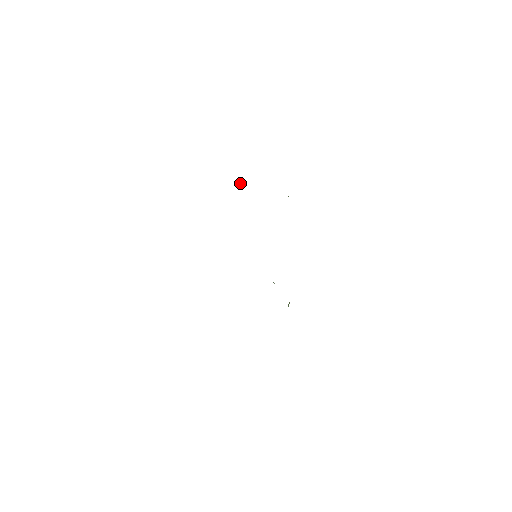
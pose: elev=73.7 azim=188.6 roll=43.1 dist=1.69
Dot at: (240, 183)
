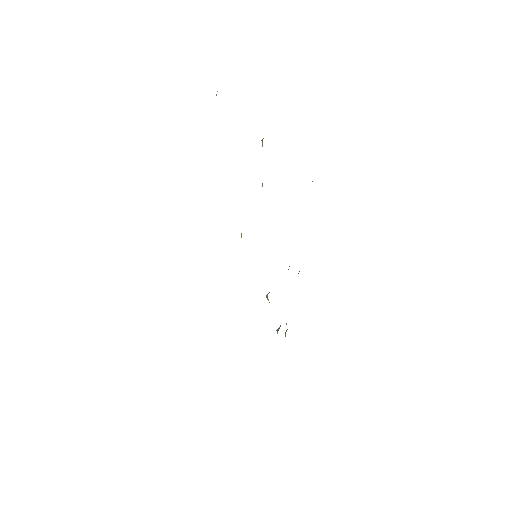
Dot at: (262, 143)
